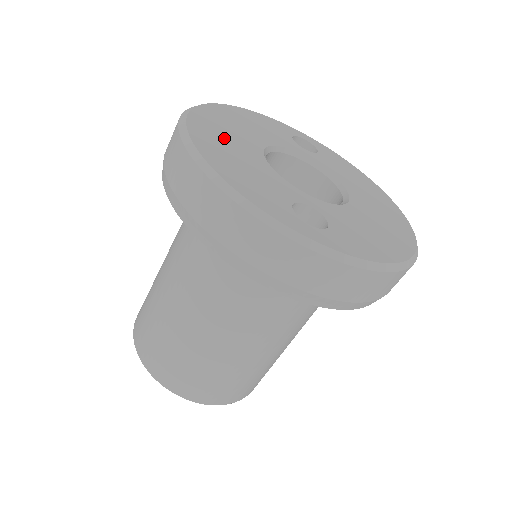
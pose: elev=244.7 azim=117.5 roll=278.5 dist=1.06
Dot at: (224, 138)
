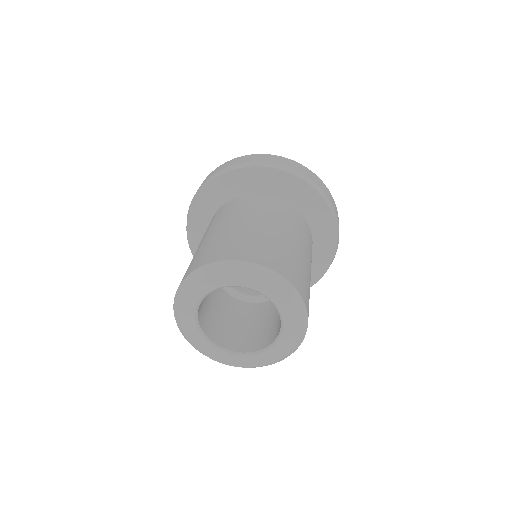
Dot at: occluded
